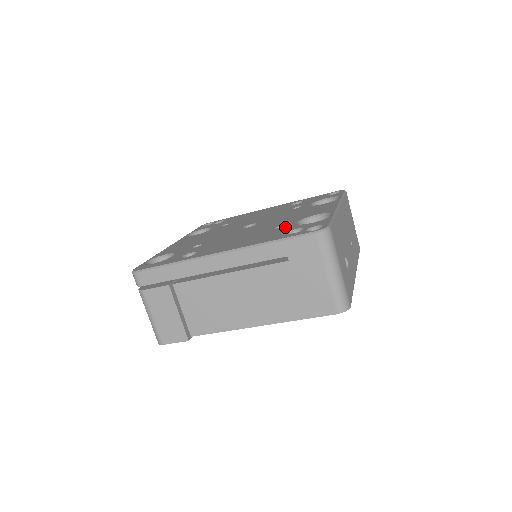
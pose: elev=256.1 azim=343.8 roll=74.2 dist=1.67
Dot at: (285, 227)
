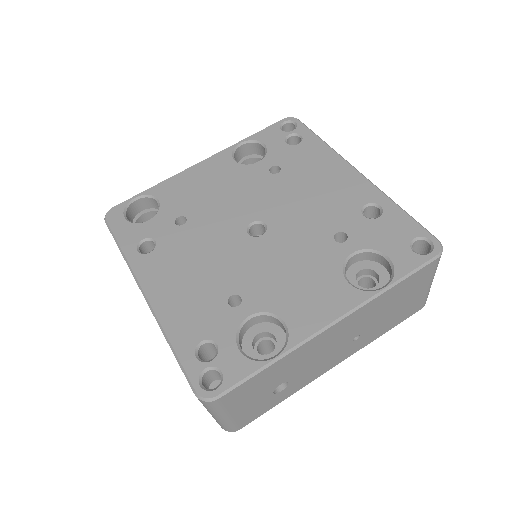
Dot at: (228, 314)
